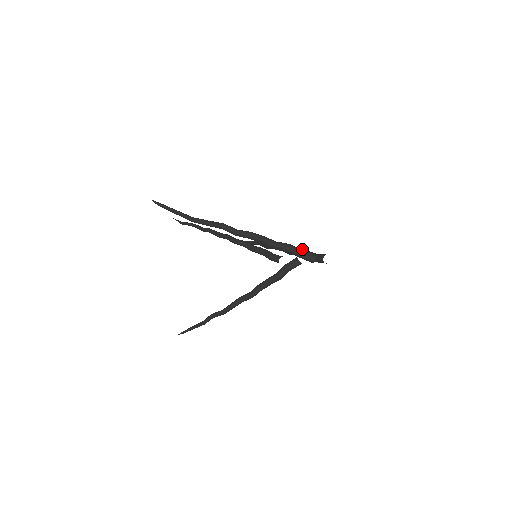
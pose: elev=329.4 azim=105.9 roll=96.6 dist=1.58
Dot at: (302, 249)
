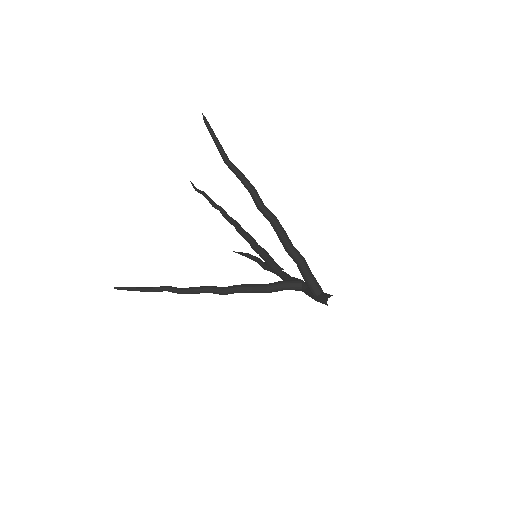
Dot at: occluded
